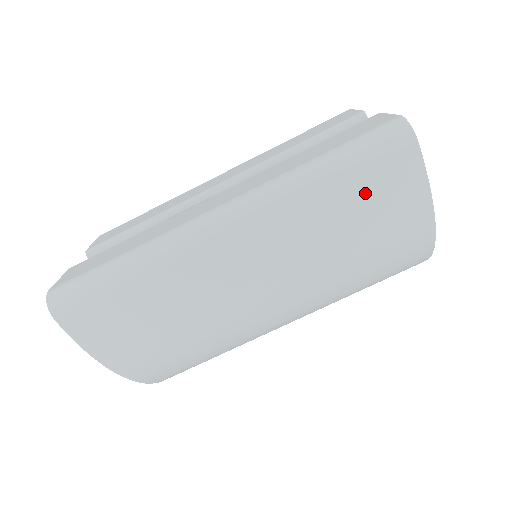
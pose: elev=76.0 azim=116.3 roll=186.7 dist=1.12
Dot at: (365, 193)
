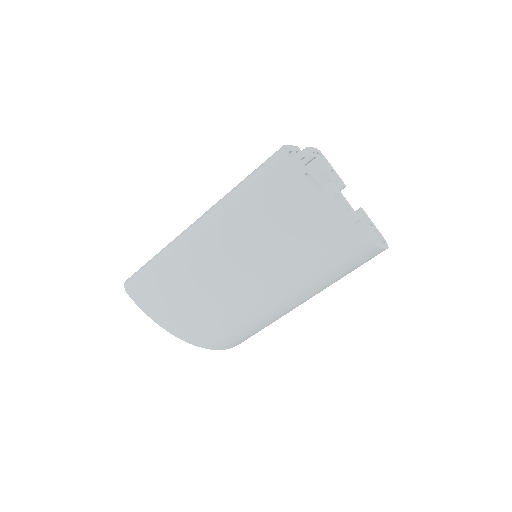
Dot at: (269, 195)
